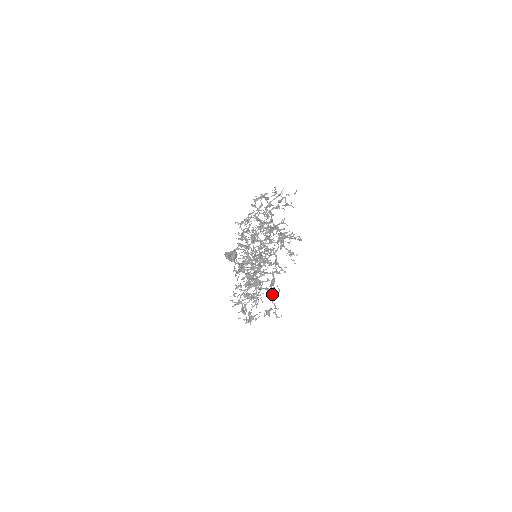
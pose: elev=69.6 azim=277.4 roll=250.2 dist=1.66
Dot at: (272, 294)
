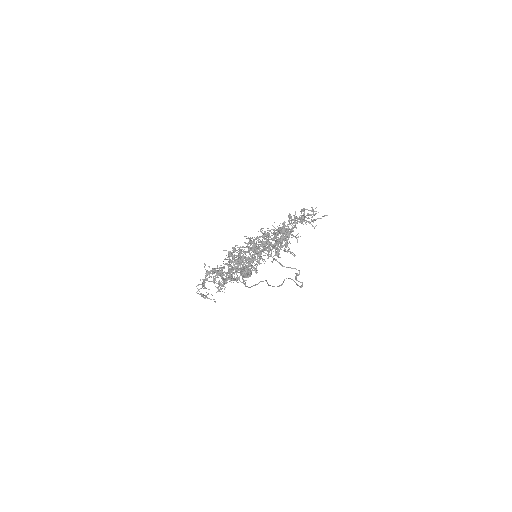
Dot at: (234, 274)
